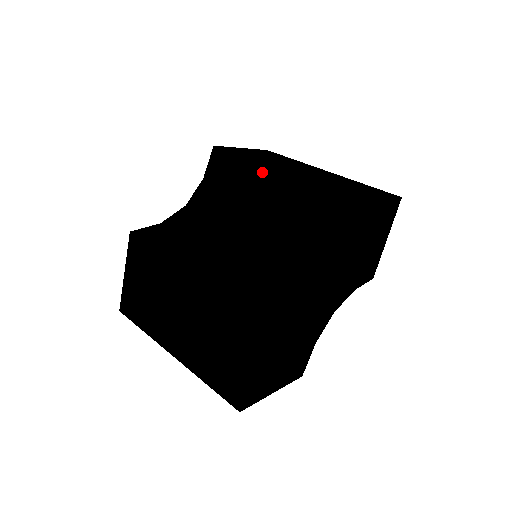
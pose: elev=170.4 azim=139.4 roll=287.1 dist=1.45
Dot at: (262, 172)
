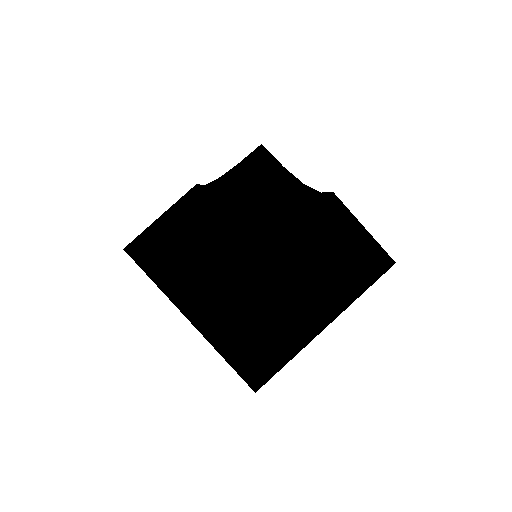
Dot at: occluded
